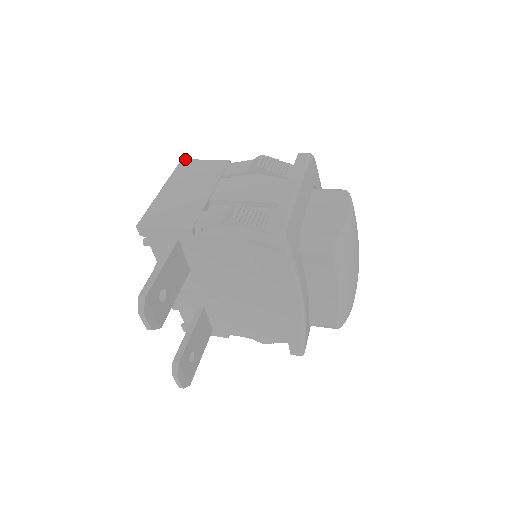
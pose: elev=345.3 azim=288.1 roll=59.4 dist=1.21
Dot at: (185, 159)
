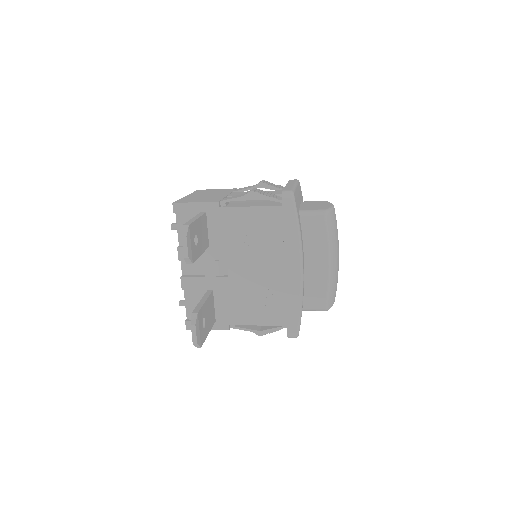
Dot at: occluded
